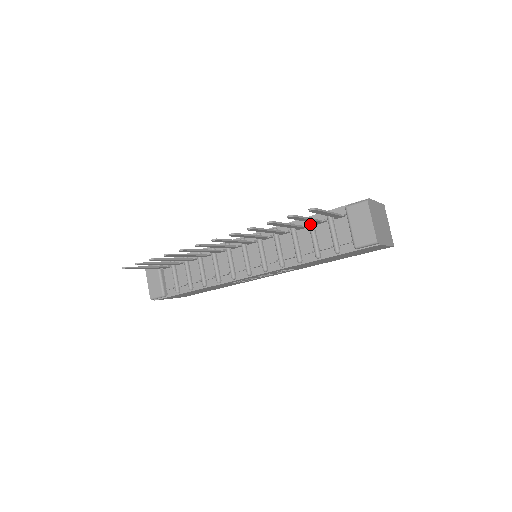
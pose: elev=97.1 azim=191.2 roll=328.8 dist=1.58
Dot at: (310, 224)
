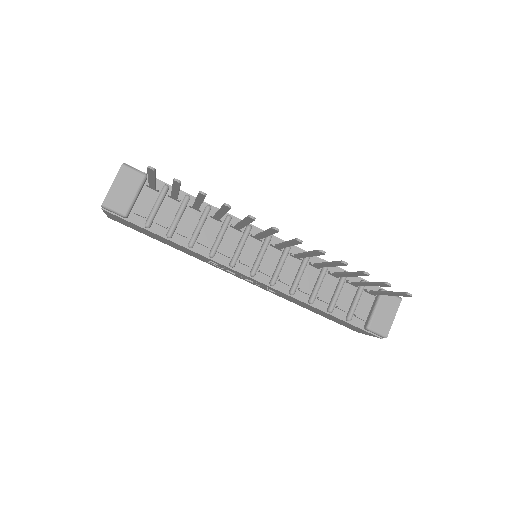
Dot at: (344, 279)
